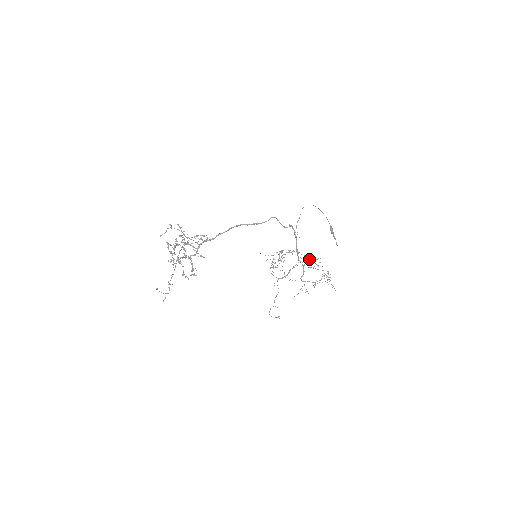
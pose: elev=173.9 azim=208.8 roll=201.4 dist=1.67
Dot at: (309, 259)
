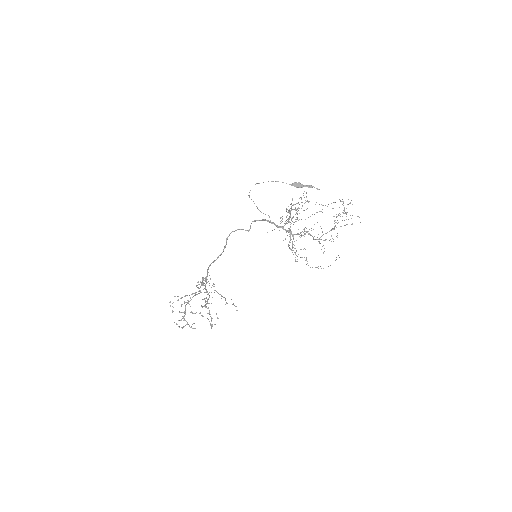
Dot at: occluded
